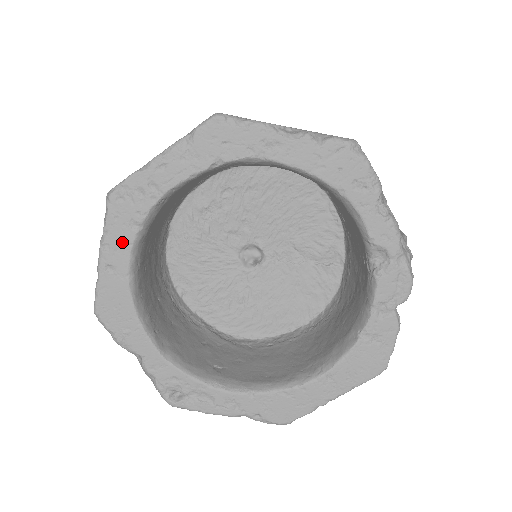
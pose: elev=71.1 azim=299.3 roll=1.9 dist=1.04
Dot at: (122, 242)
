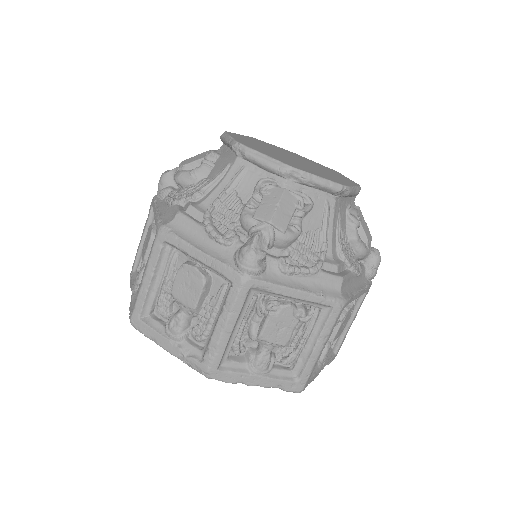
Dot at: occluded
